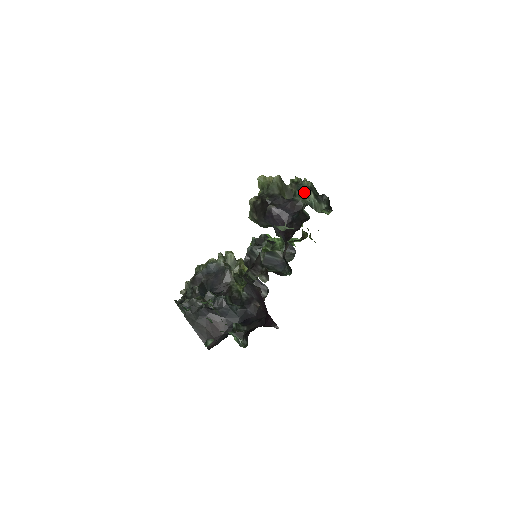
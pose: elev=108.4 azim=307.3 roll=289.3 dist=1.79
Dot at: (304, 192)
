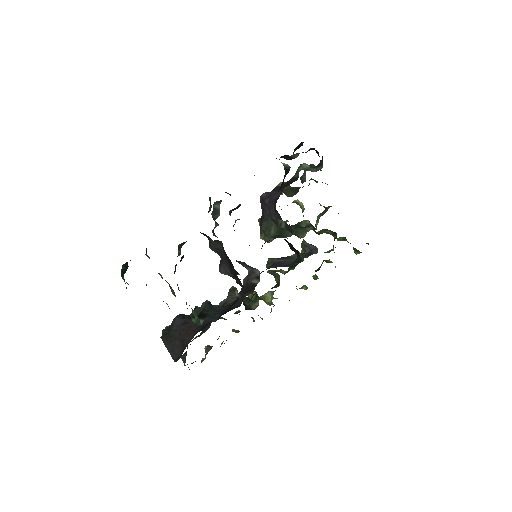
Dot at: occluded
